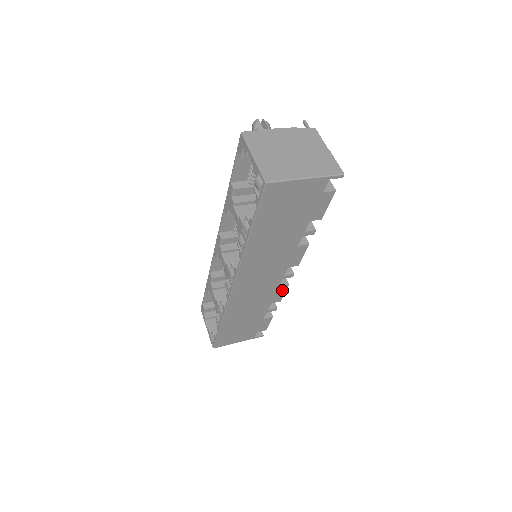
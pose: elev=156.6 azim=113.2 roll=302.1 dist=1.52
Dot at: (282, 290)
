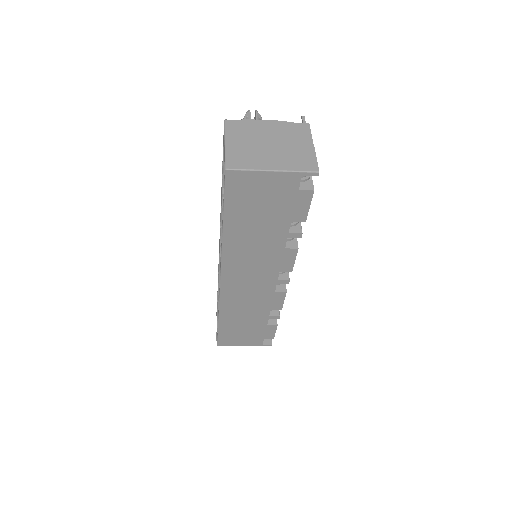
Dot at: (280, 297)
